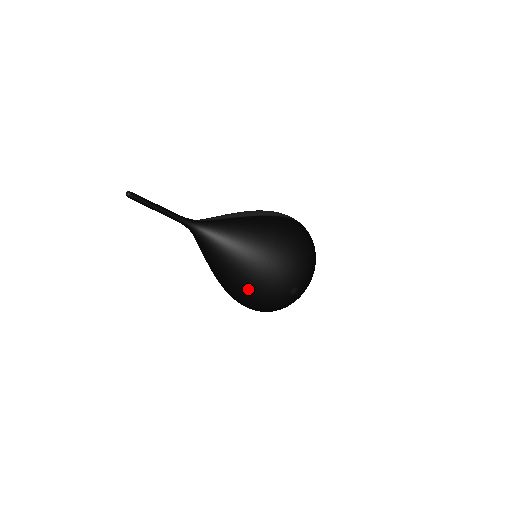
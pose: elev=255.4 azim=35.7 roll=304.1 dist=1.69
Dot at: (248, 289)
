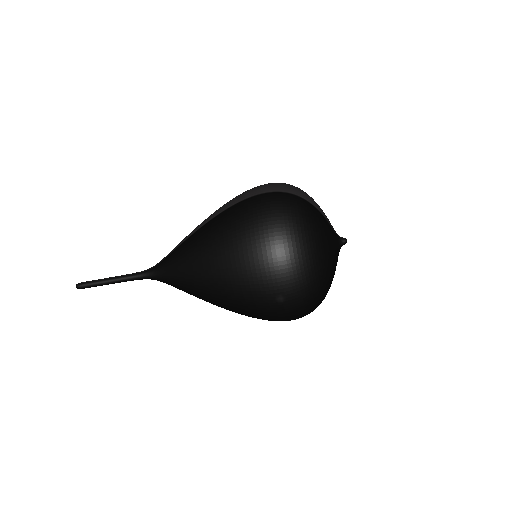
Dot at: (239, 313)
